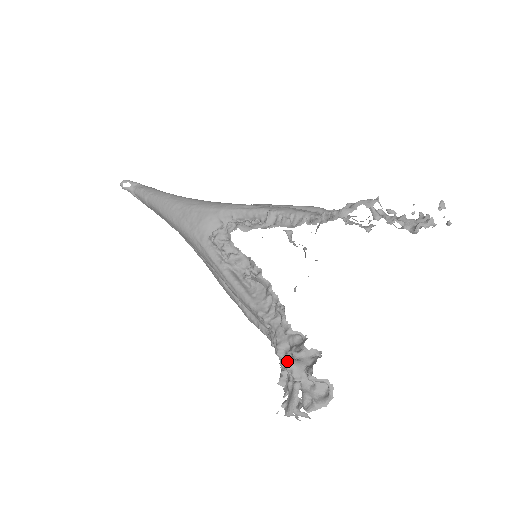
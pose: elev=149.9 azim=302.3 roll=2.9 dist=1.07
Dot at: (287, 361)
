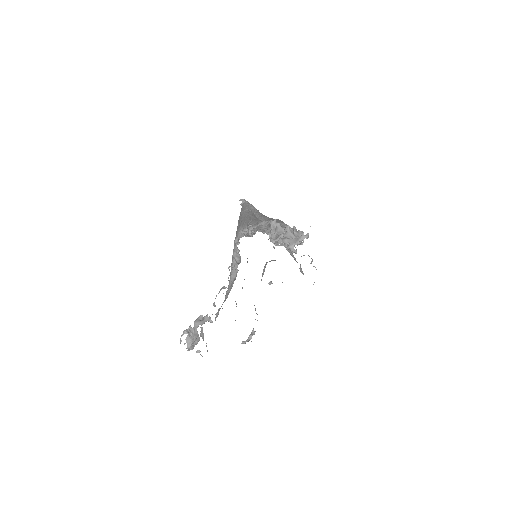
Dot at: (197, 320)
